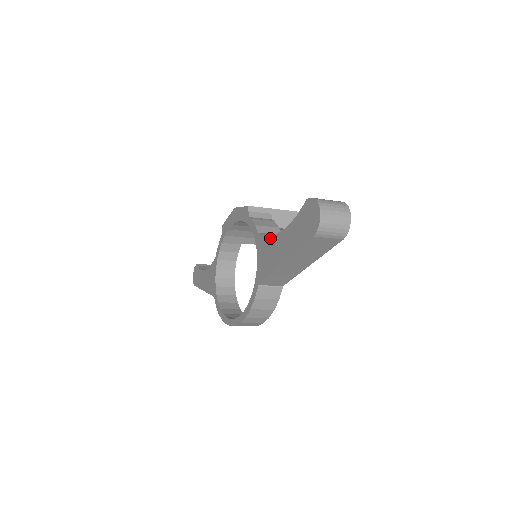
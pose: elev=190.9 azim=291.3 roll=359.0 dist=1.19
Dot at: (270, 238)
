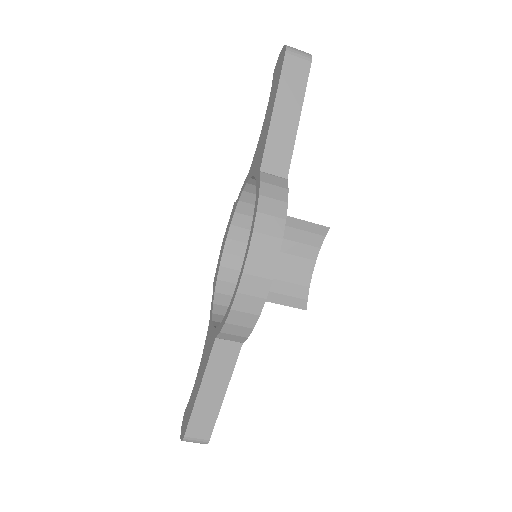
Dot at: (258, 142)
